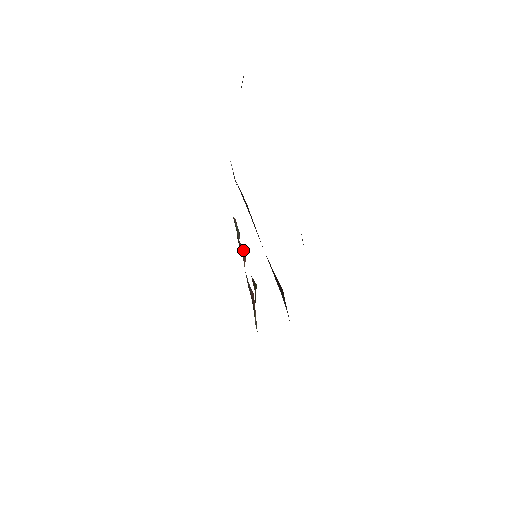
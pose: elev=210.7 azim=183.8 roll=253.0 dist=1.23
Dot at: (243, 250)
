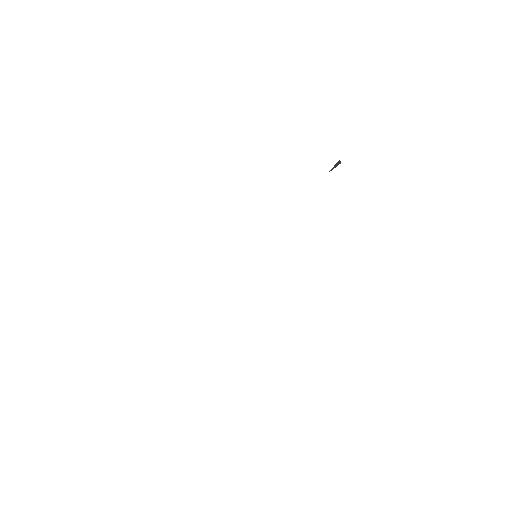
Dot at: occluded
